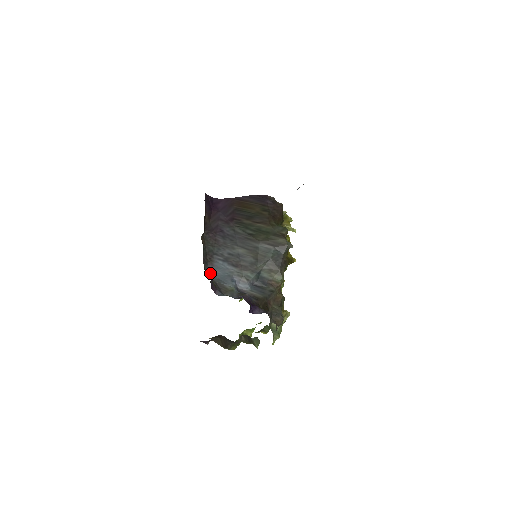
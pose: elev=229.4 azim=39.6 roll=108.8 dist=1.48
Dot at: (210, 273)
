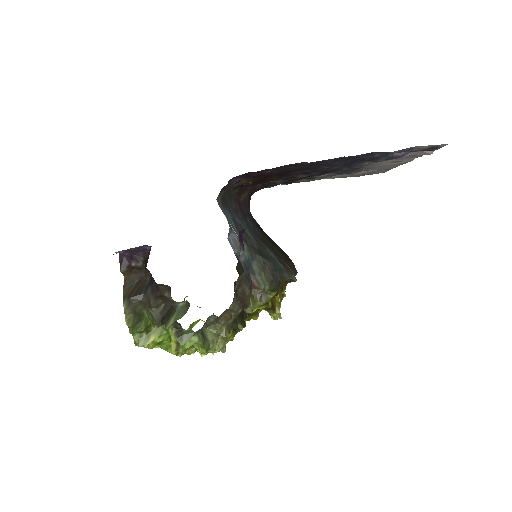
Dot at: (218, 203)
